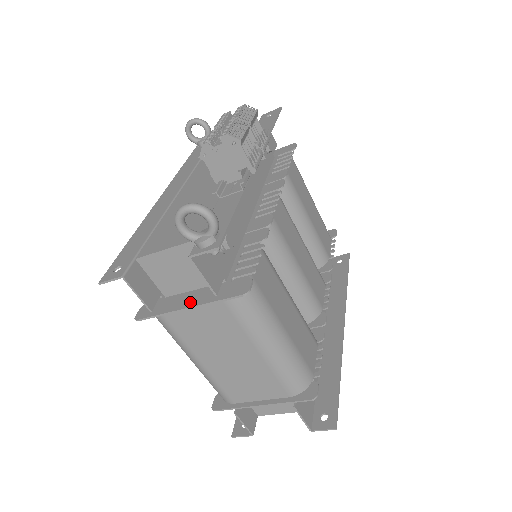
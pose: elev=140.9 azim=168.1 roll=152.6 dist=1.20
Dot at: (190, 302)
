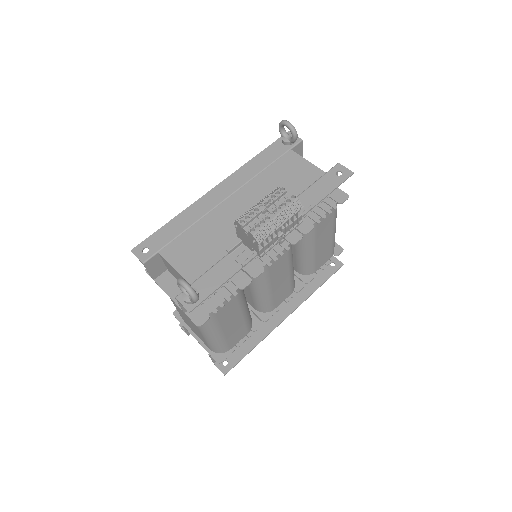
Dot at: (174, 295)
